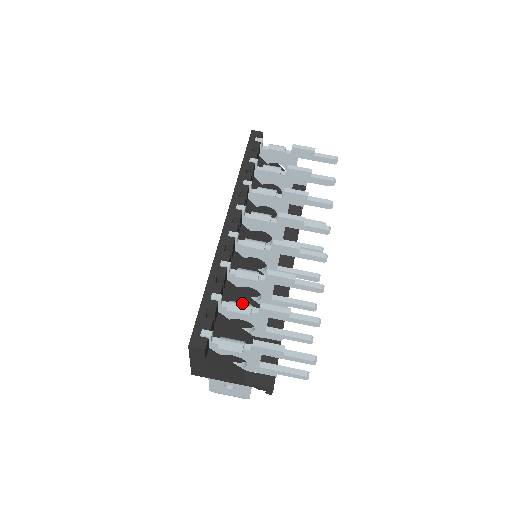
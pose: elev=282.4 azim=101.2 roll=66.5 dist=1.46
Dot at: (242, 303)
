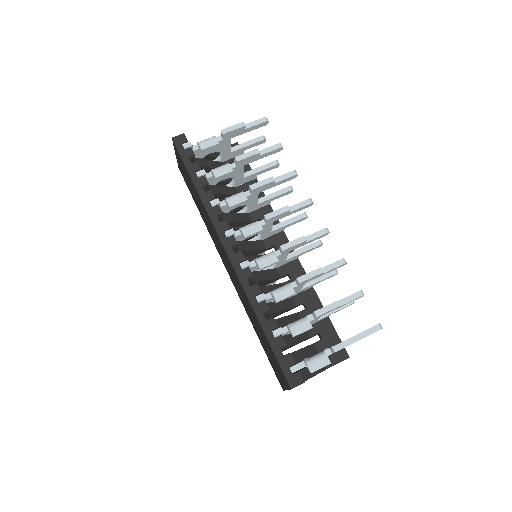
Dot at: (299, 322)
